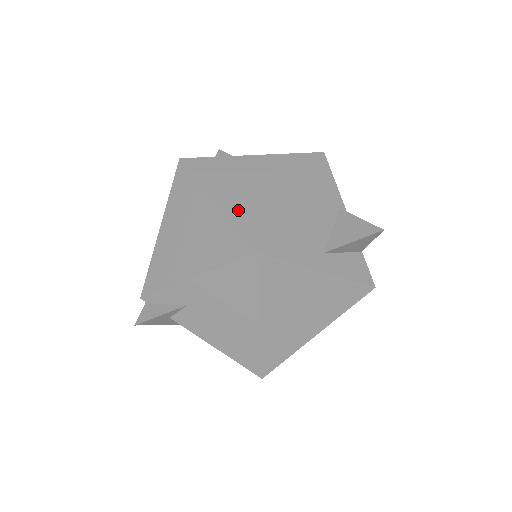
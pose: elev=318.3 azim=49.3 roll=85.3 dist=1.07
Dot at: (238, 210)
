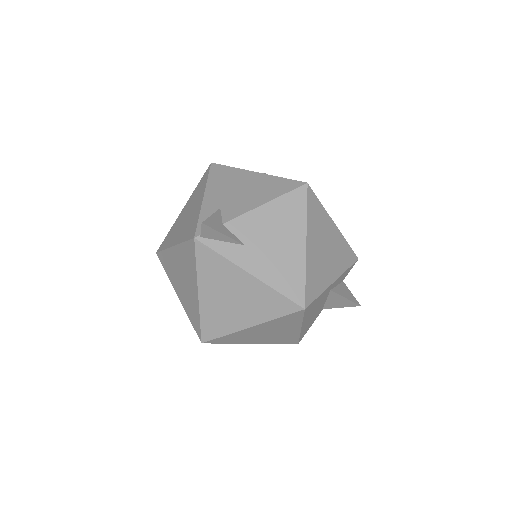
Dot at: occluded
